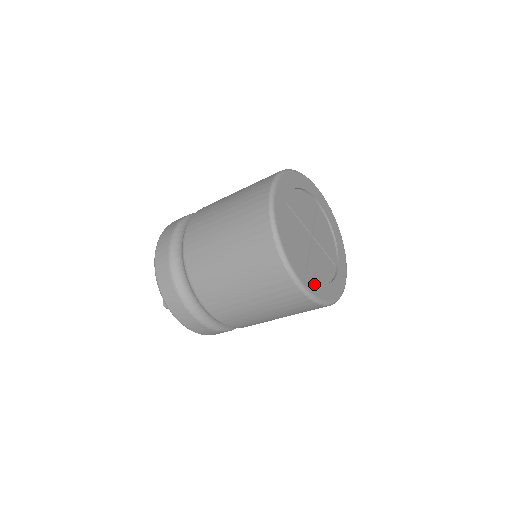
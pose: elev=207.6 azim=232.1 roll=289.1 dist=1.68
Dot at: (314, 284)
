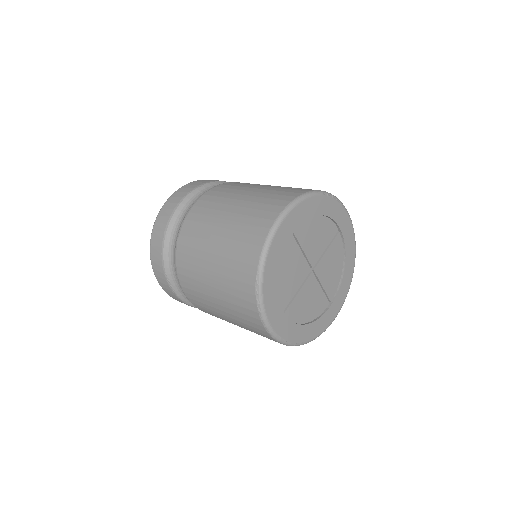
Dot at: (288, 326)
